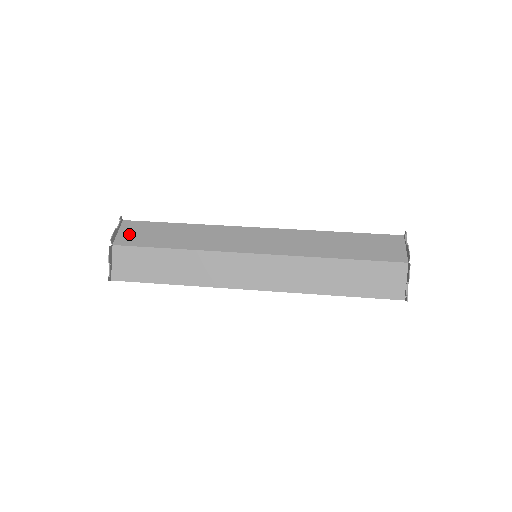
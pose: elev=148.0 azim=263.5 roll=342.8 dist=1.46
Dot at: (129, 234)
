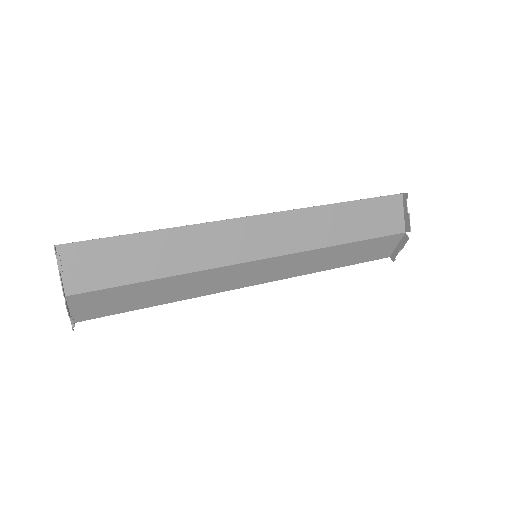
Dot at: (80, 270)
